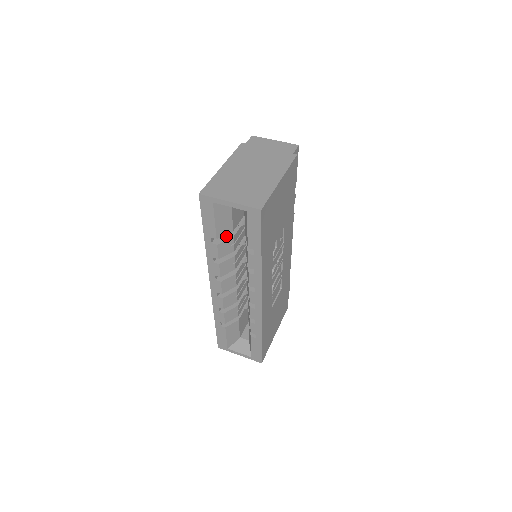
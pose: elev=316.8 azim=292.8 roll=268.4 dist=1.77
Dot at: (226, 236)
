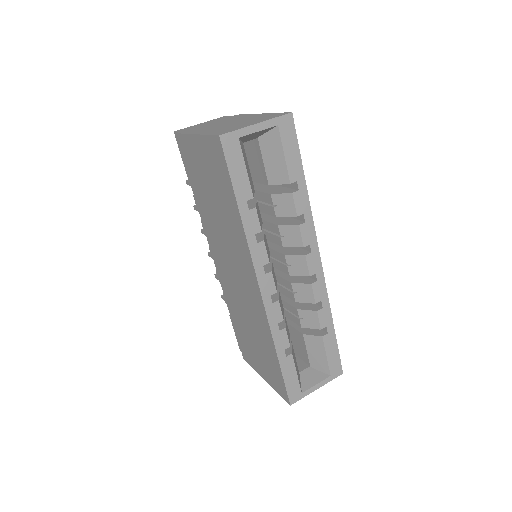
Dot at: (250, 203)
